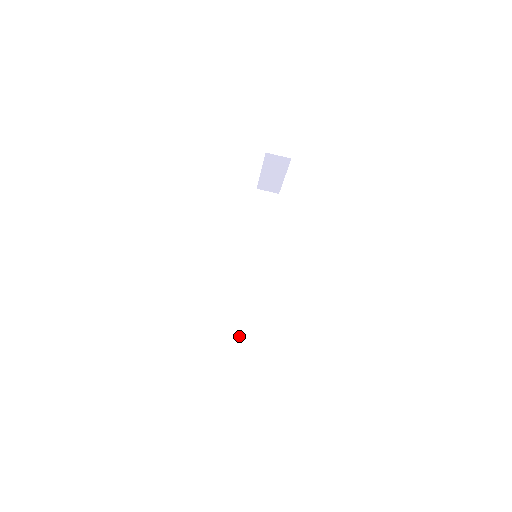
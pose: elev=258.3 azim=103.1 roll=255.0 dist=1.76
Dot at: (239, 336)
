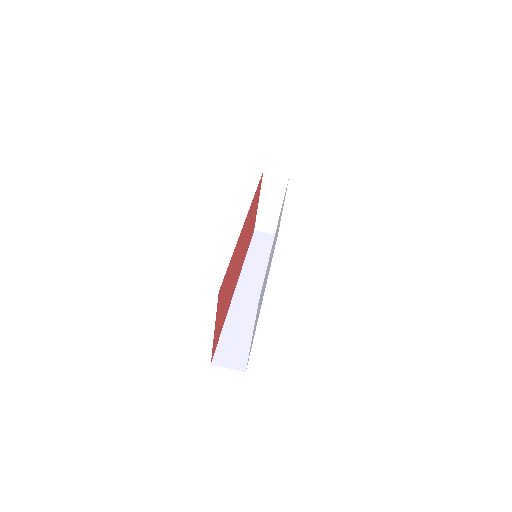
Dot at: (236, 345)
